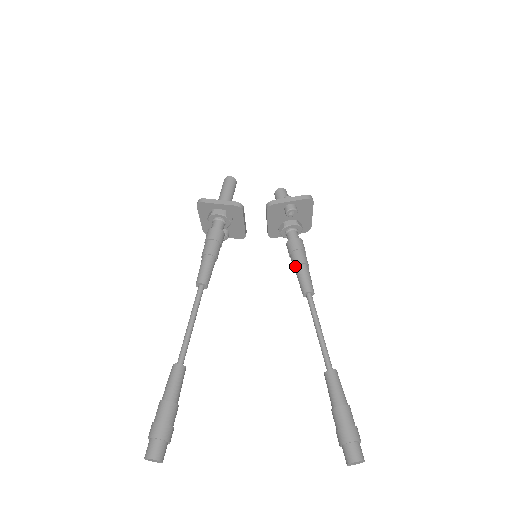
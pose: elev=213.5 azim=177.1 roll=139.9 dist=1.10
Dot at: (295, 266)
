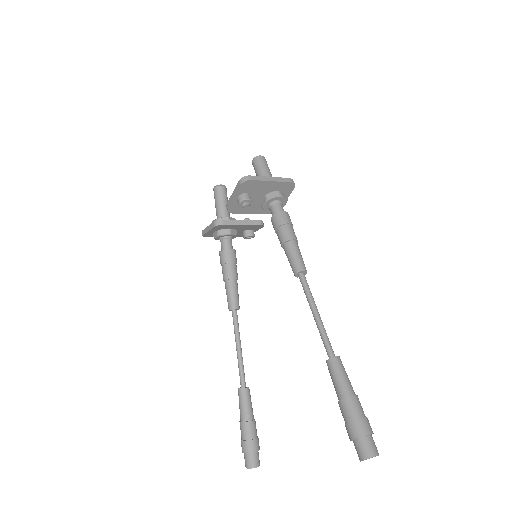
Dot at: occluded
